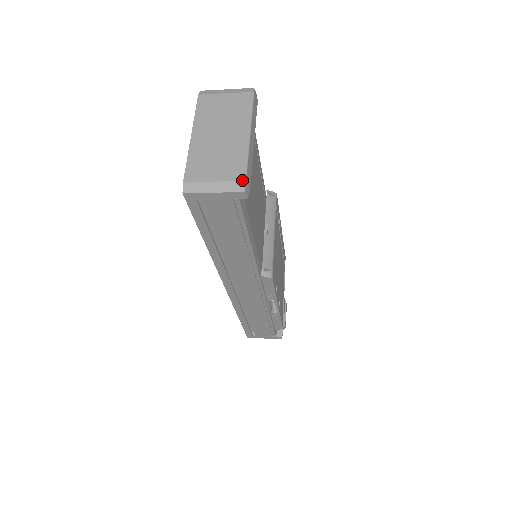
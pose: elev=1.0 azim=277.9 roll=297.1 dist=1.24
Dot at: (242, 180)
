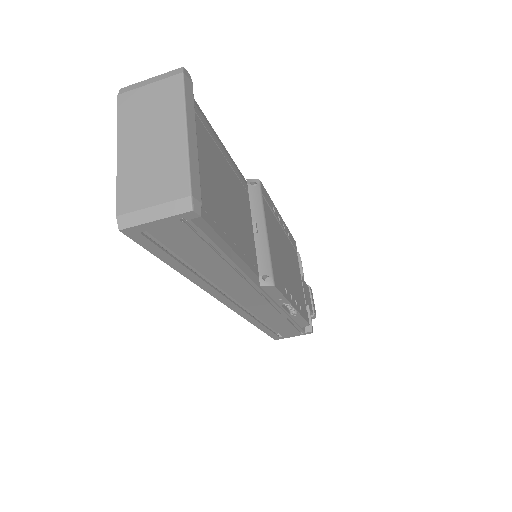
Dot at: (186, 196)
